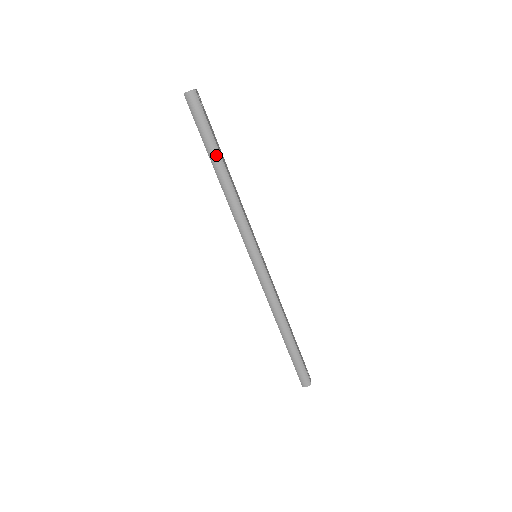
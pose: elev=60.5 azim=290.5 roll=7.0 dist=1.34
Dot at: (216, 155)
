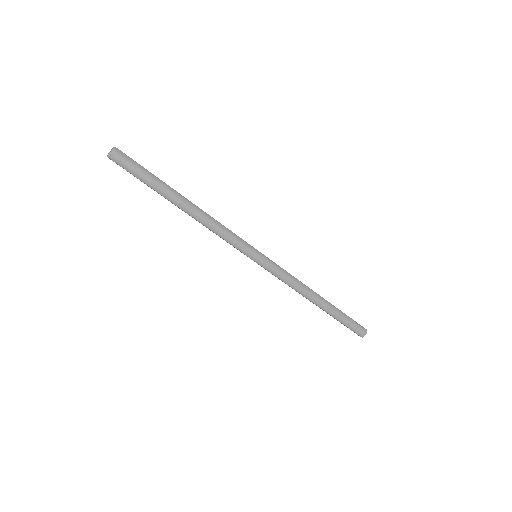
Dot at: (170, 191)
